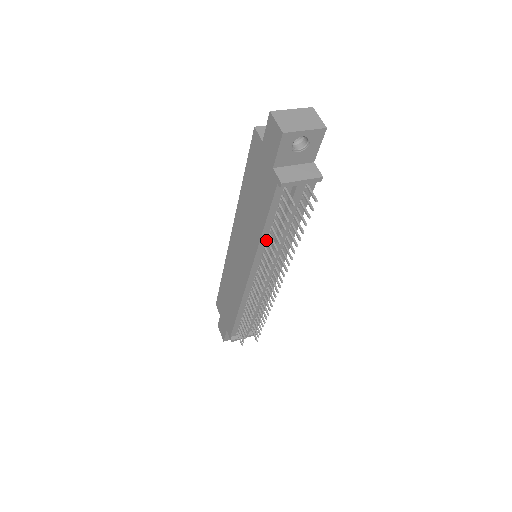
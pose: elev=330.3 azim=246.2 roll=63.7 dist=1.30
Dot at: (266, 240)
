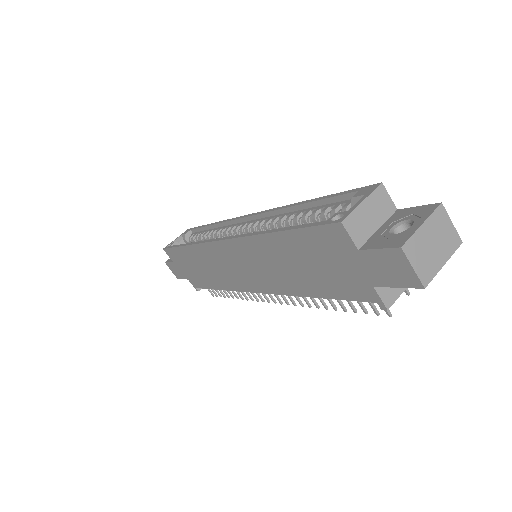
Dot at: occluded
